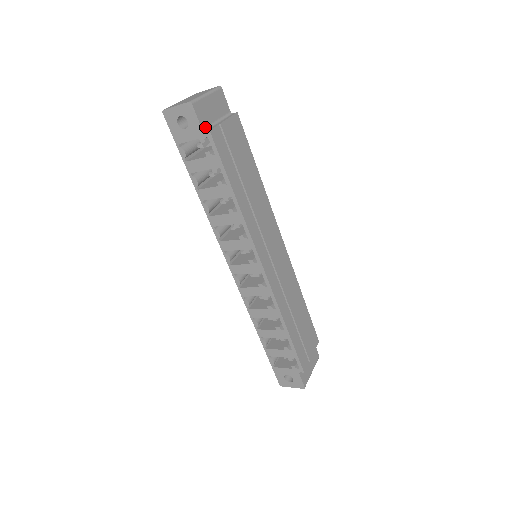
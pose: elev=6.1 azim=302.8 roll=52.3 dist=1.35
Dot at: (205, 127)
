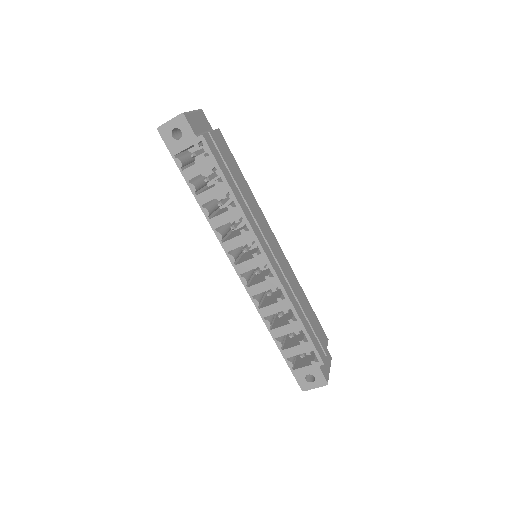
Dot at: (197, 134)
